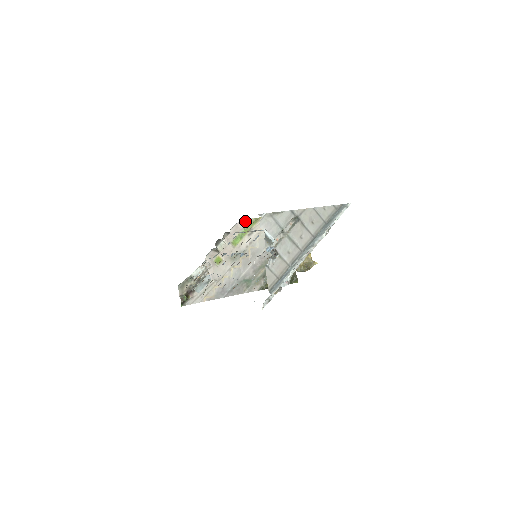
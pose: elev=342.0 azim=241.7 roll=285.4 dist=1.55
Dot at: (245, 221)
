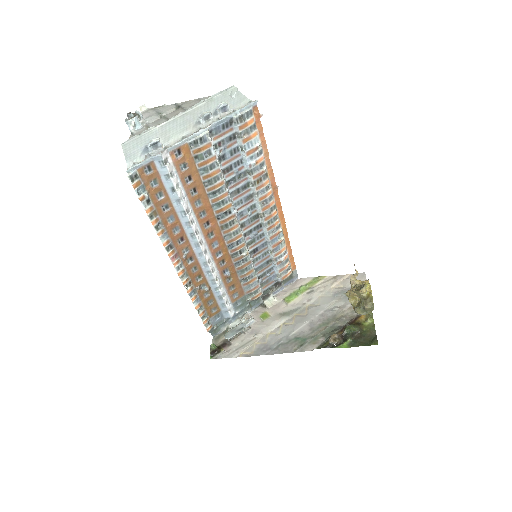
Dot at: (304, 280)
